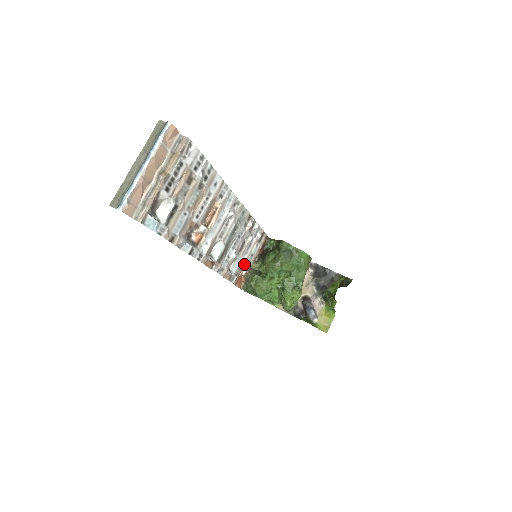
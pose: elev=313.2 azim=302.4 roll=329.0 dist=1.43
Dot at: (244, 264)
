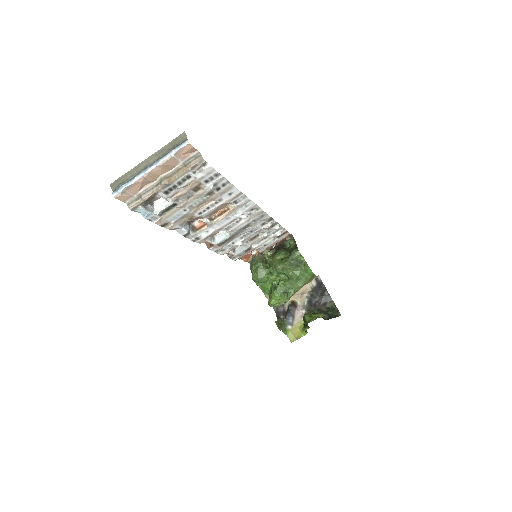
Dot at: (253, 249)
